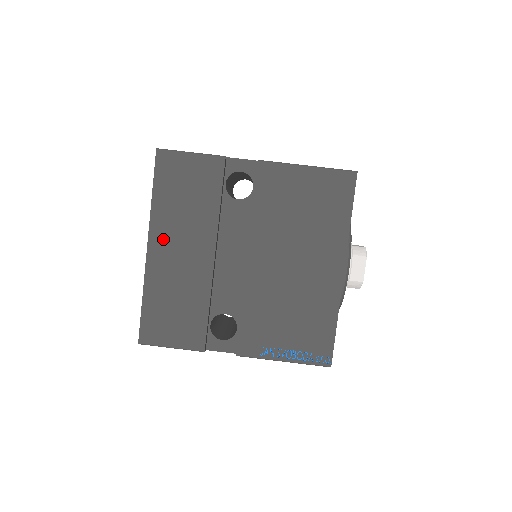
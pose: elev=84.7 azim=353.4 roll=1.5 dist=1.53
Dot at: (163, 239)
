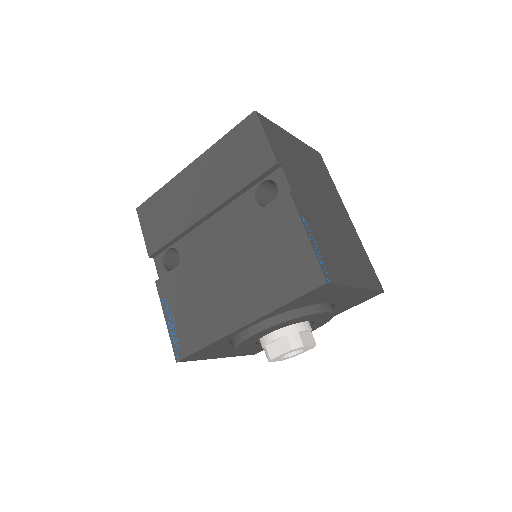
Dot at: (200, 170)
